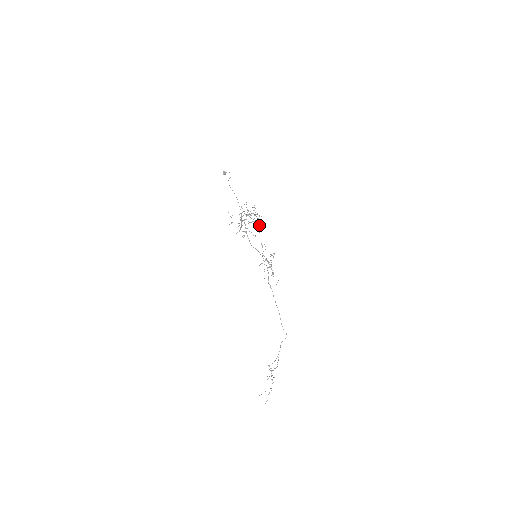
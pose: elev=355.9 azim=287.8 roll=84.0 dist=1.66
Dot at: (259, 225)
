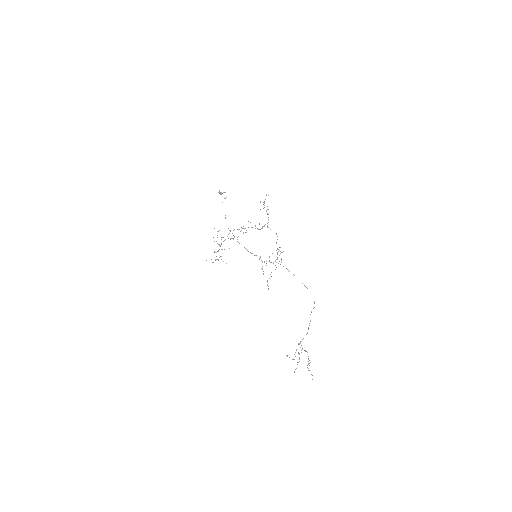
Dot at: occluded
